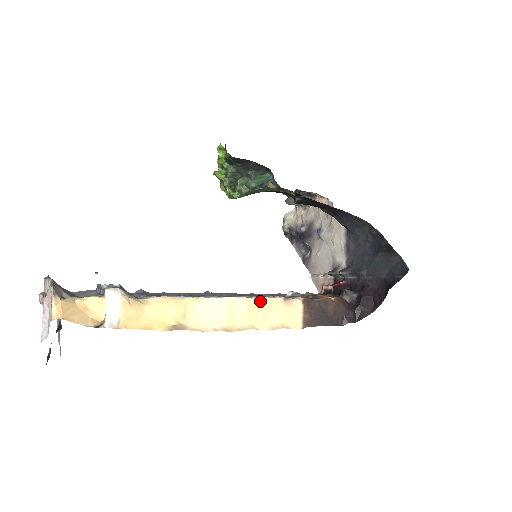
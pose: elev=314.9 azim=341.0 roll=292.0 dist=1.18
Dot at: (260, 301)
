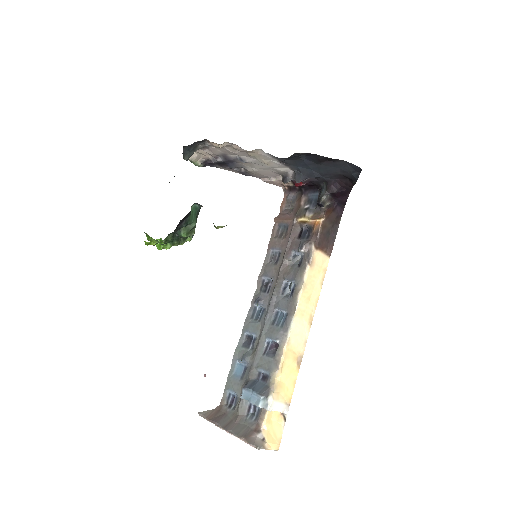
Dot at: (304, 288)
